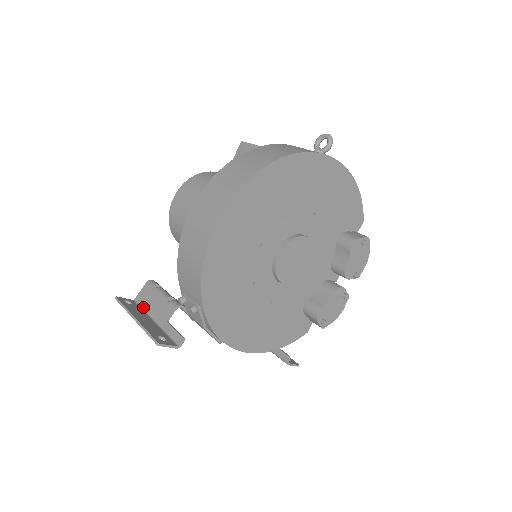
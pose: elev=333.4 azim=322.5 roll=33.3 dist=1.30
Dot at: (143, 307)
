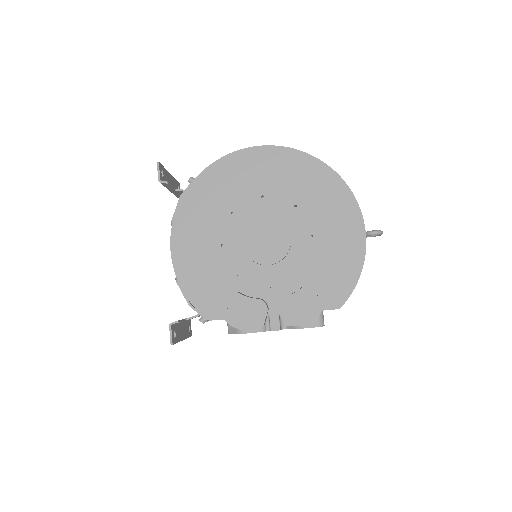
Dot at: occluded
